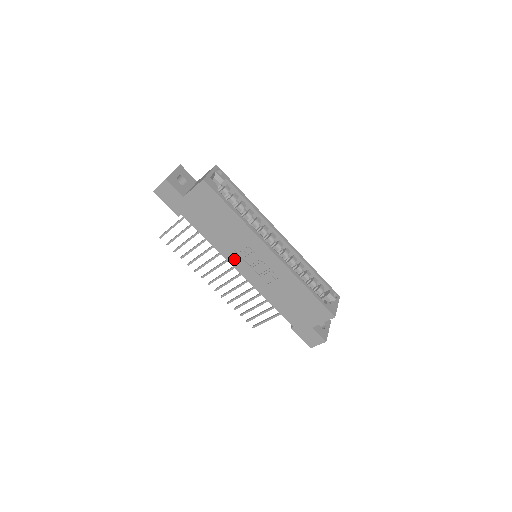
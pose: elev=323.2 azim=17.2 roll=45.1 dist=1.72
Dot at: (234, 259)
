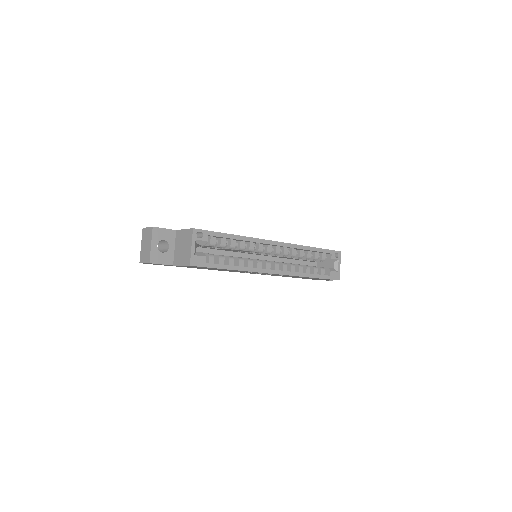
Dot at: occluded
